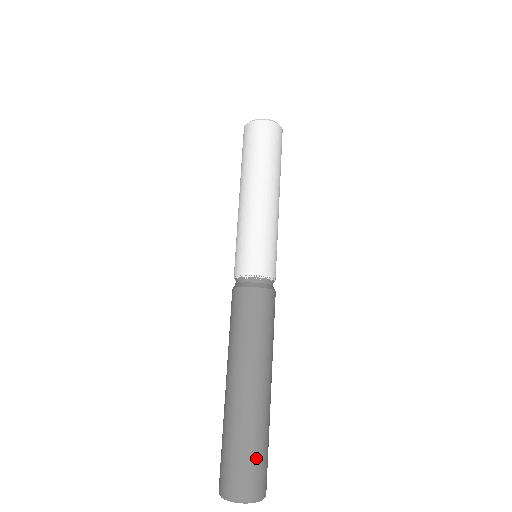
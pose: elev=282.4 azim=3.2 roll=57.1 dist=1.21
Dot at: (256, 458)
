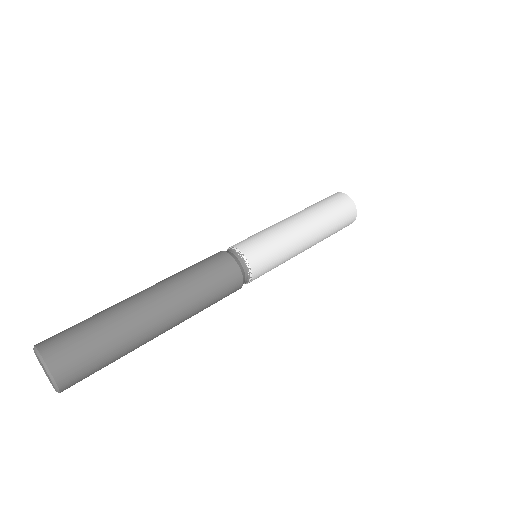
Dot at: (78, 325)
